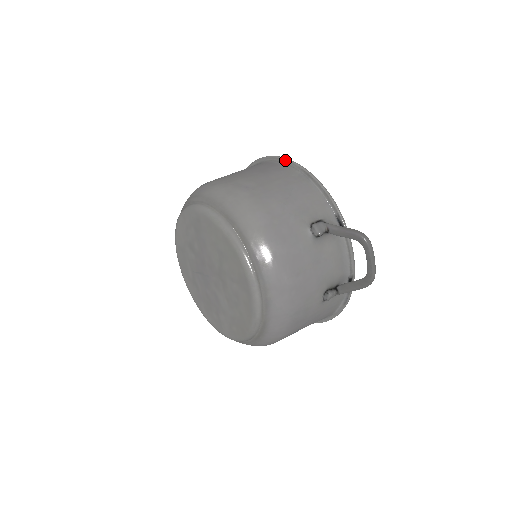
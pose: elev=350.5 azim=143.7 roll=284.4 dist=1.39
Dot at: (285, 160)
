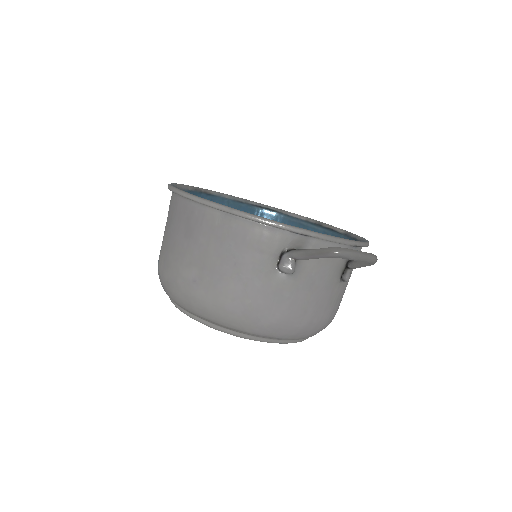
Dot at: (194, 202)
